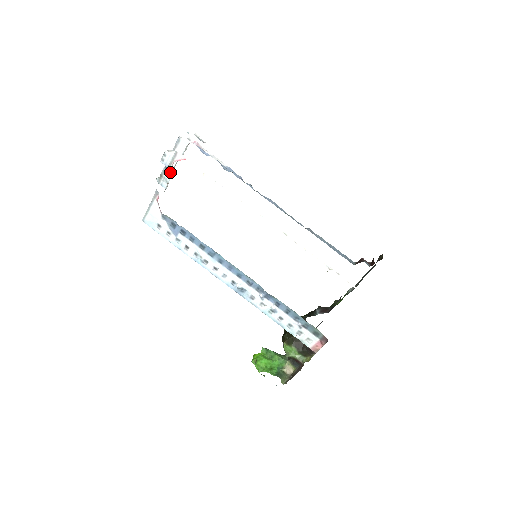
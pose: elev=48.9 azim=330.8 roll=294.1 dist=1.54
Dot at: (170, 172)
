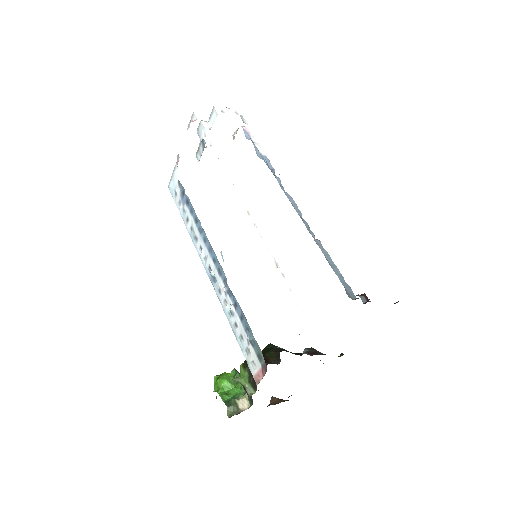
Dot at: (204, 145)
